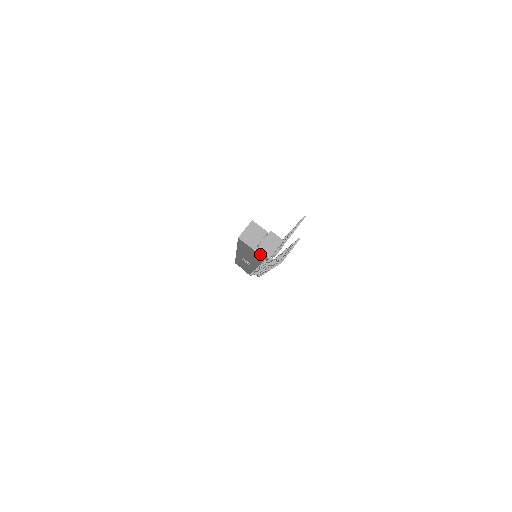
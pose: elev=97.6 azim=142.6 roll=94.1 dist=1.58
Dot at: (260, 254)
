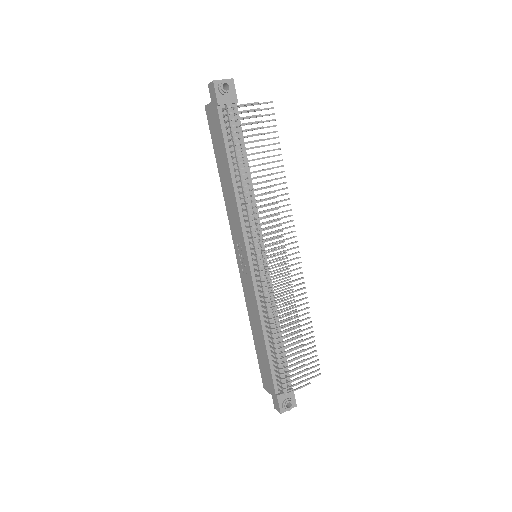
Dot at: (212, 96)
